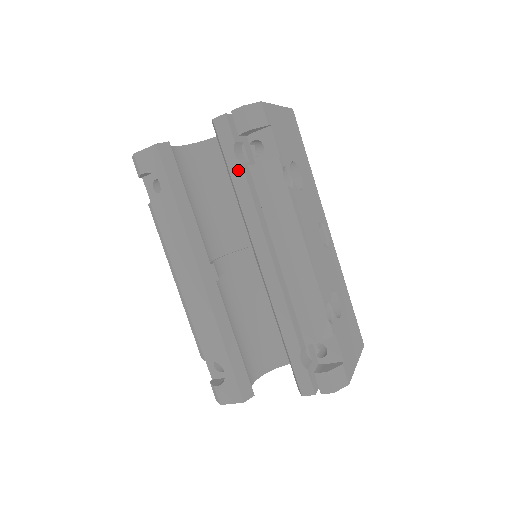
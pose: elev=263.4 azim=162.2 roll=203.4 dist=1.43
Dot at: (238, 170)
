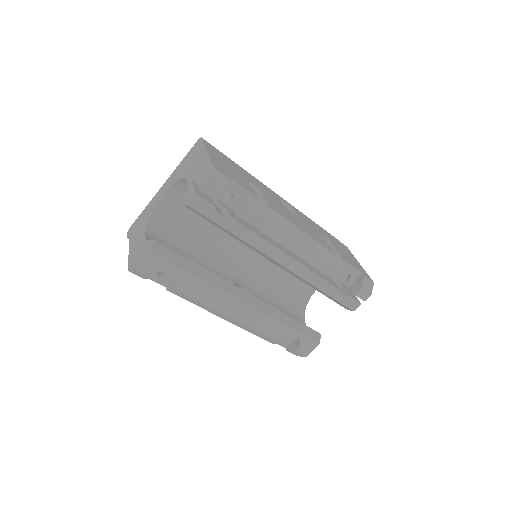
Dot at: (230, 223)
